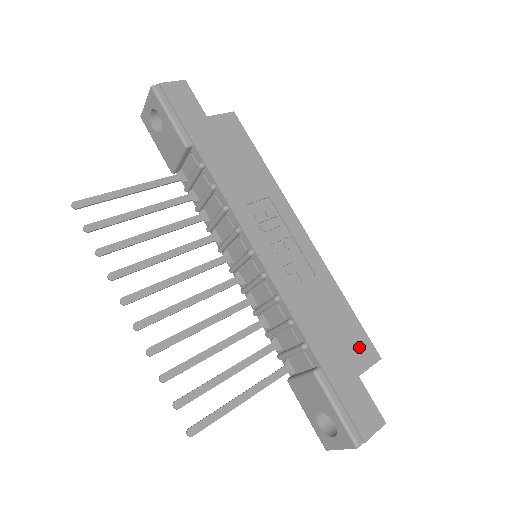
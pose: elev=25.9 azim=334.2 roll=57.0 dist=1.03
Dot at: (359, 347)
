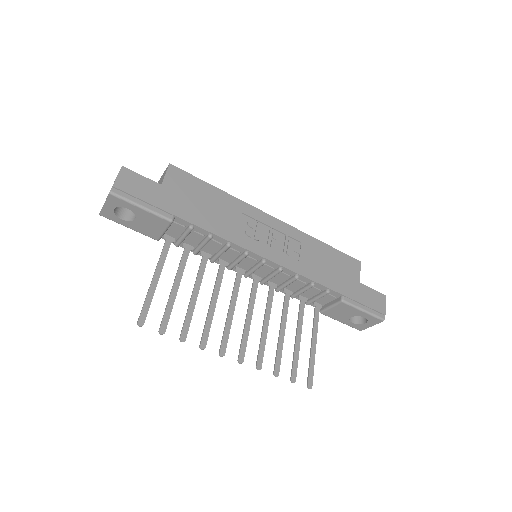
Dot at: (349, 266)
